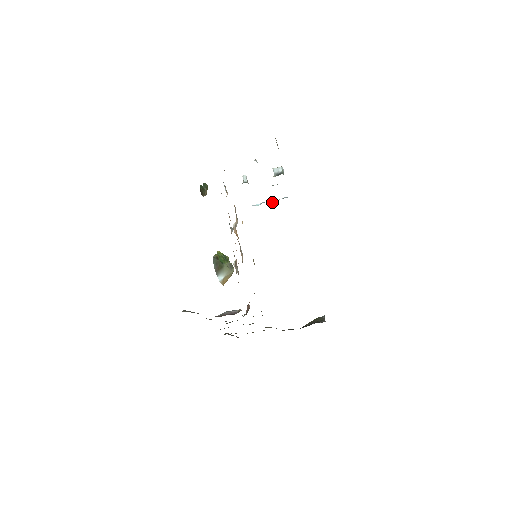
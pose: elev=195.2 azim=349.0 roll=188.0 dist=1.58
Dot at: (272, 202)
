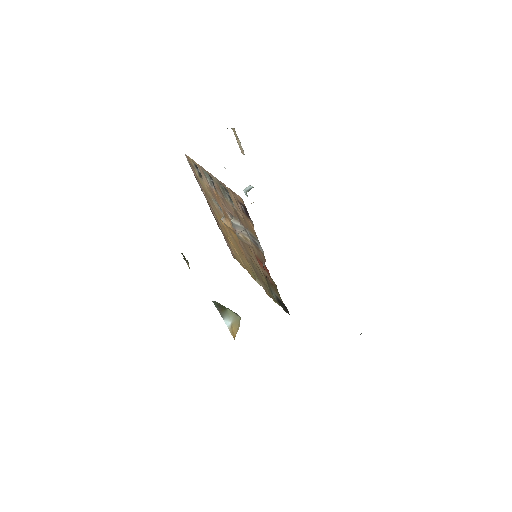
Dot at: occluded
